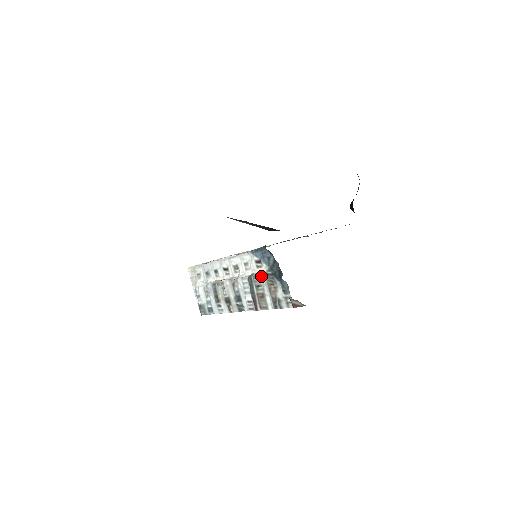
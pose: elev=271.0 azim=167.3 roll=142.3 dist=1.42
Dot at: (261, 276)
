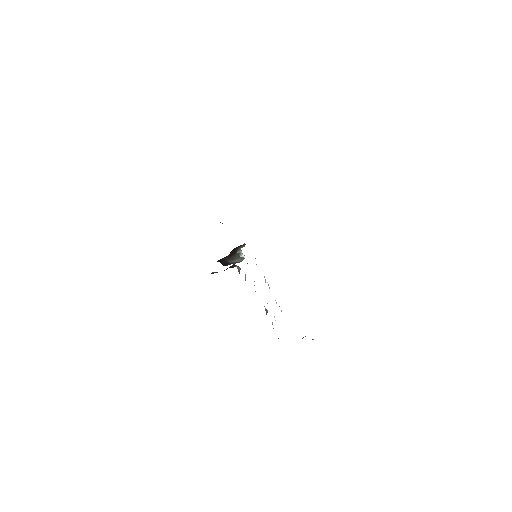
Dot at: occluded
